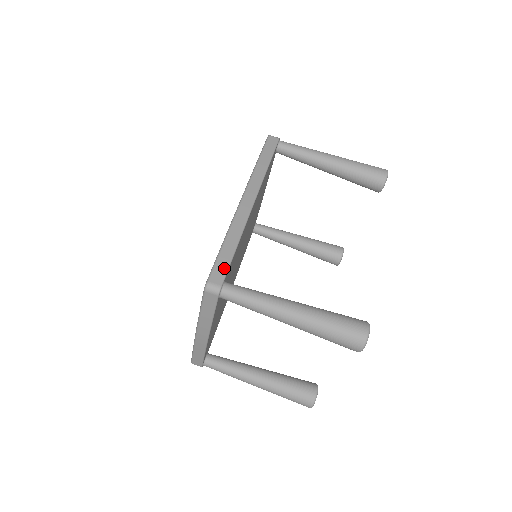
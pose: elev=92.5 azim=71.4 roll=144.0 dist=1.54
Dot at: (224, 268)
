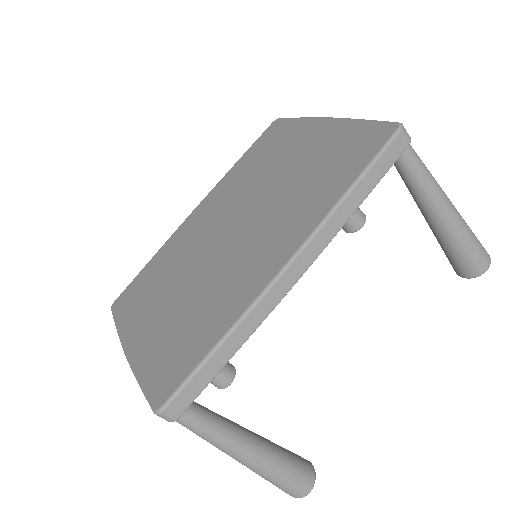
Dot at: (195, 392)
